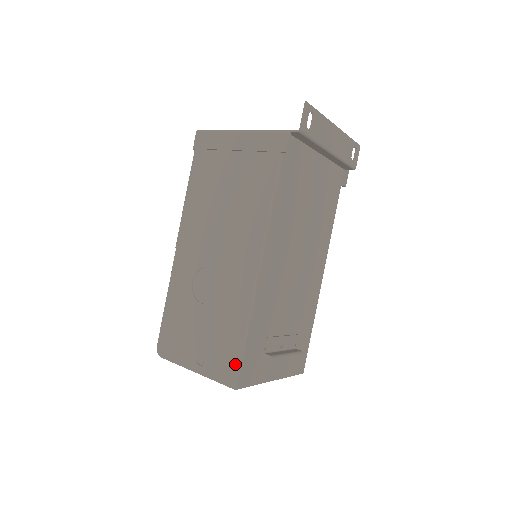
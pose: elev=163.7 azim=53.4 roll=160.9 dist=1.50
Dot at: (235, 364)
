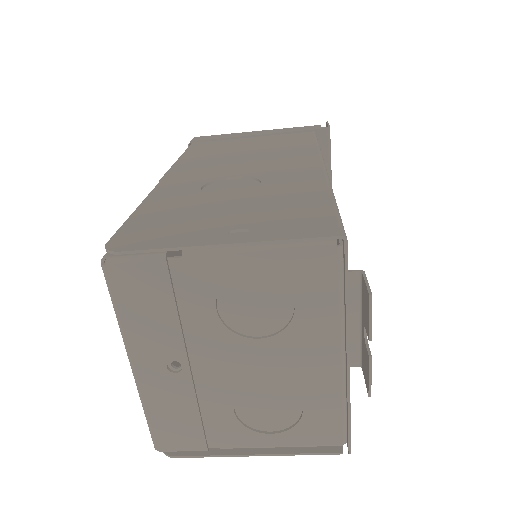
Dot at: (329, 216)
